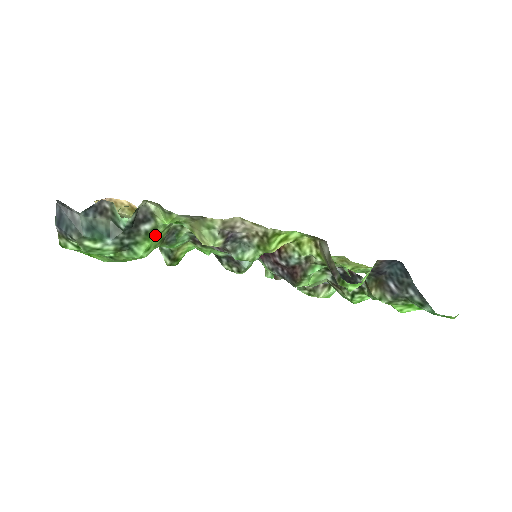
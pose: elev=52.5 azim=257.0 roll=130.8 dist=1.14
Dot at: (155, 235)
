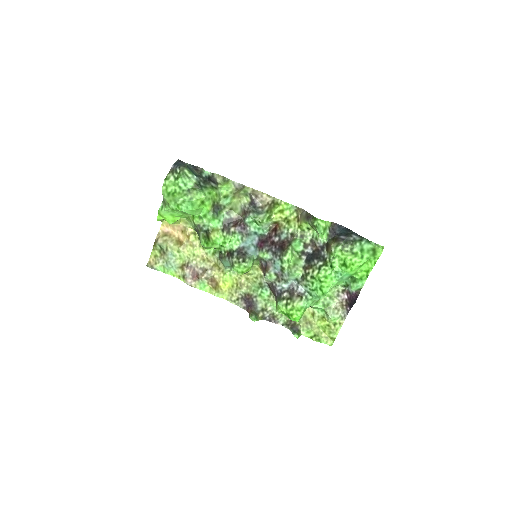
Dot at: (215, 191)
